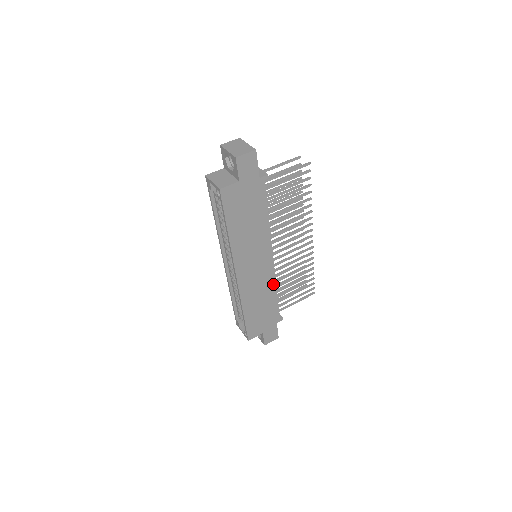
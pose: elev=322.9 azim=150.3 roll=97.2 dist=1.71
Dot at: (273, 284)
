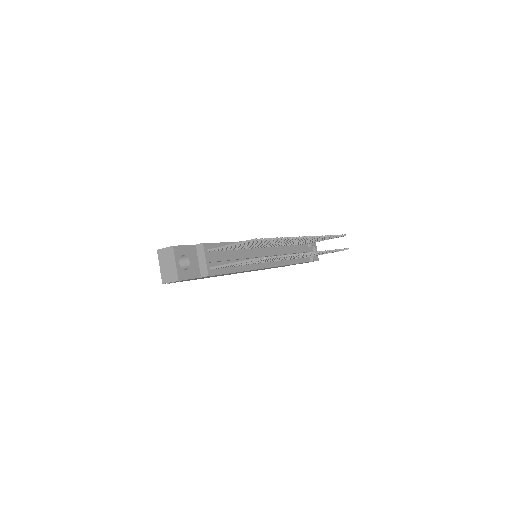
Dot at: occluded
